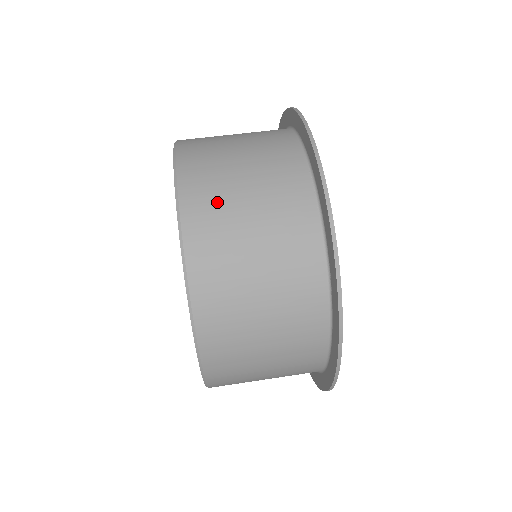
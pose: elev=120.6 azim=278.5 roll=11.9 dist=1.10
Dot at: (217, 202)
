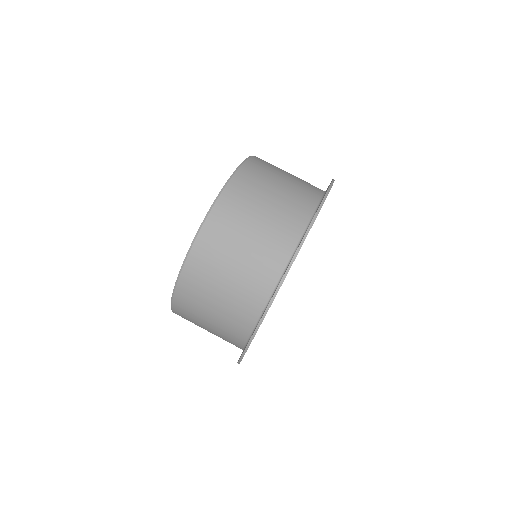
Dot at: (206, 277)
